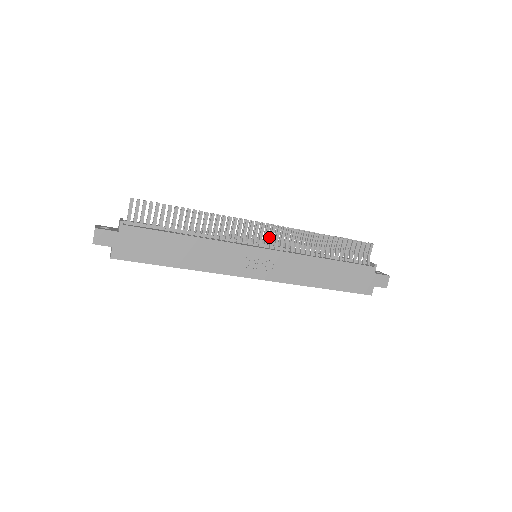
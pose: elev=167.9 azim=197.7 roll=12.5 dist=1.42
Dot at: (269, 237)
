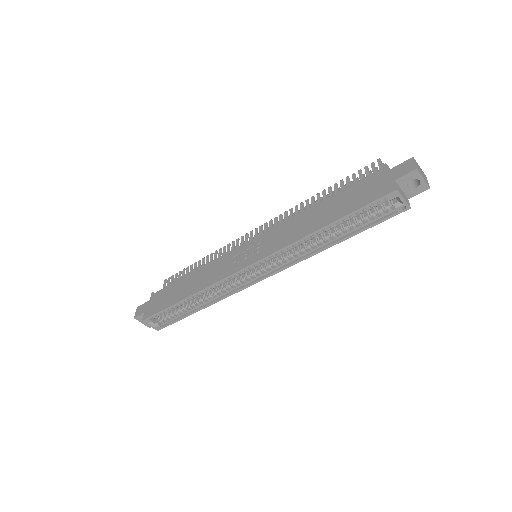
Dot at: occluded
